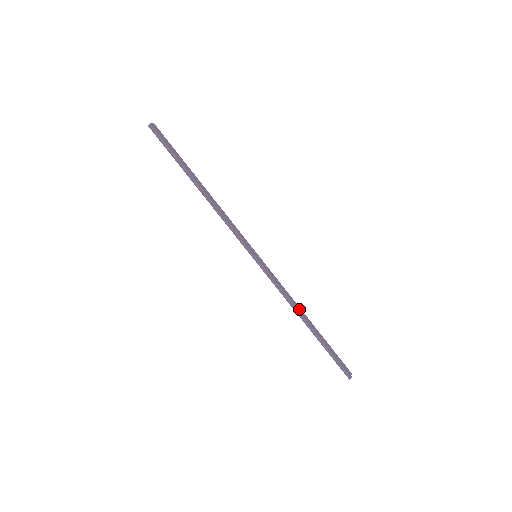
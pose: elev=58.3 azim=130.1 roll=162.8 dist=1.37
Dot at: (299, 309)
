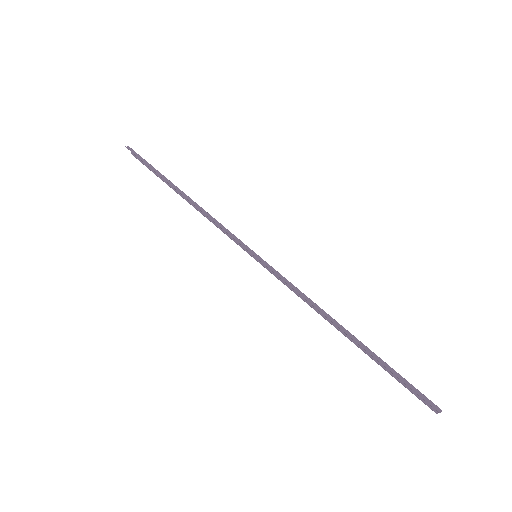
Dot at: (328, 315)
